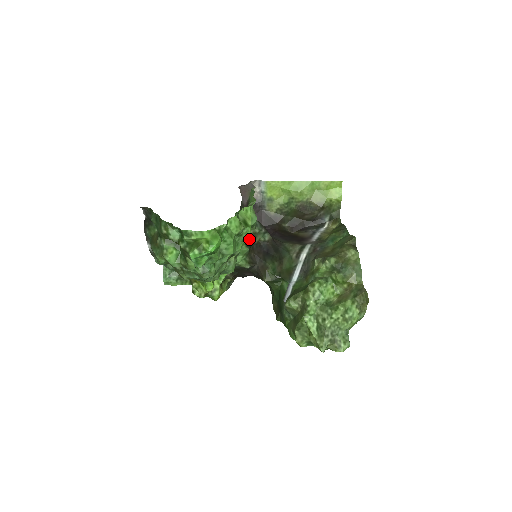
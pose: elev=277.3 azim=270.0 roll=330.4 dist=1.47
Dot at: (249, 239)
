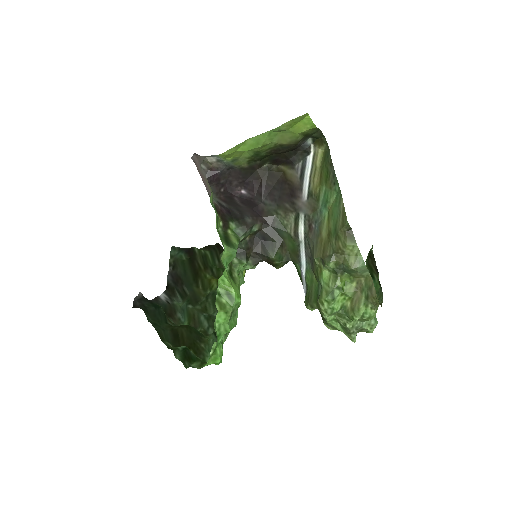
Dot at: (240, 245)
